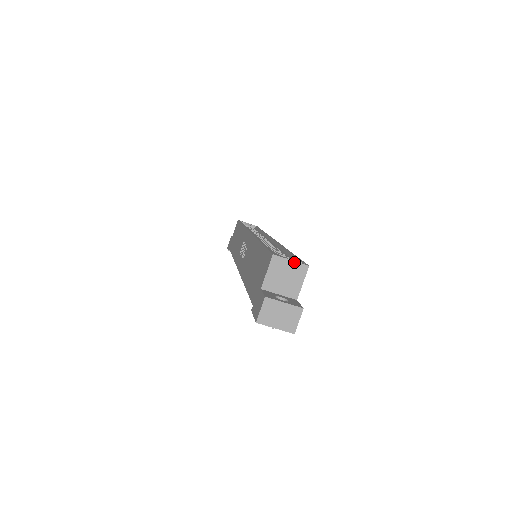
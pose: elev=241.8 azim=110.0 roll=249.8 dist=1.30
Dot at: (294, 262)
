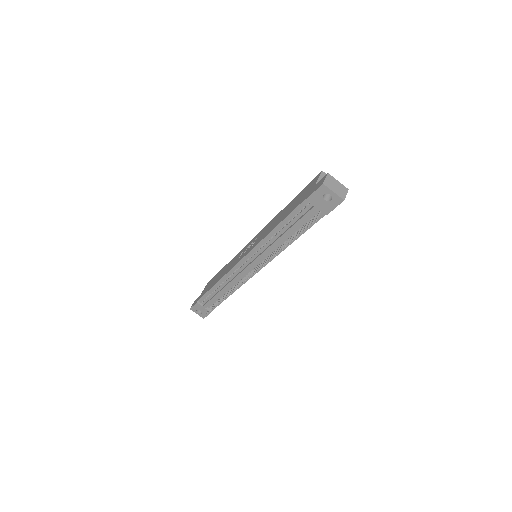
Dot at: occluded
